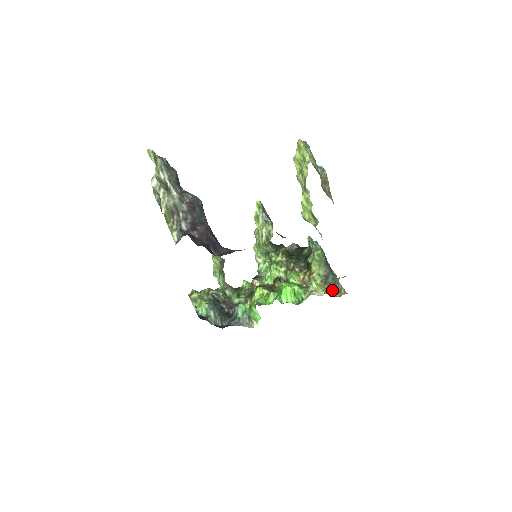
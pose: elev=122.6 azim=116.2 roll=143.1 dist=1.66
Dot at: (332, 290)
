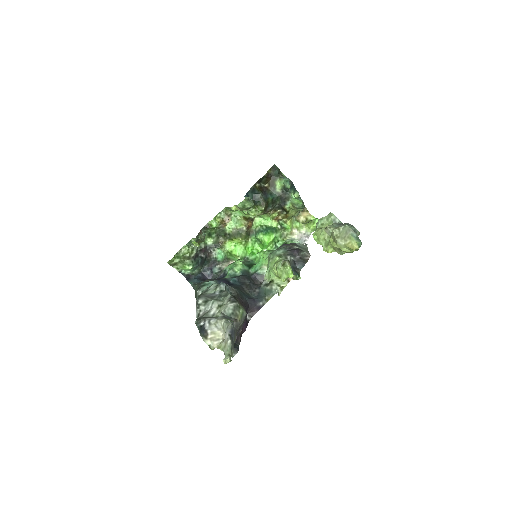
Dot at: occluded
